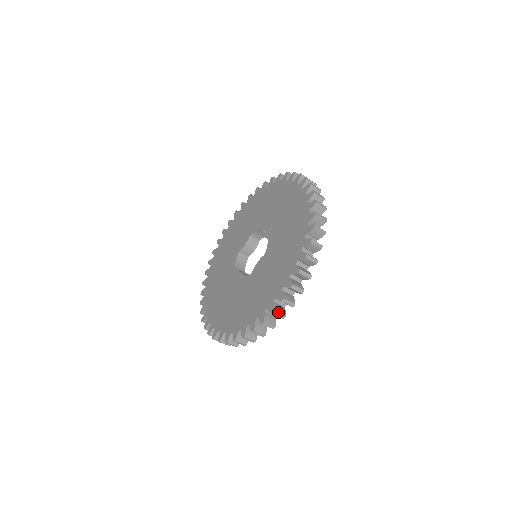
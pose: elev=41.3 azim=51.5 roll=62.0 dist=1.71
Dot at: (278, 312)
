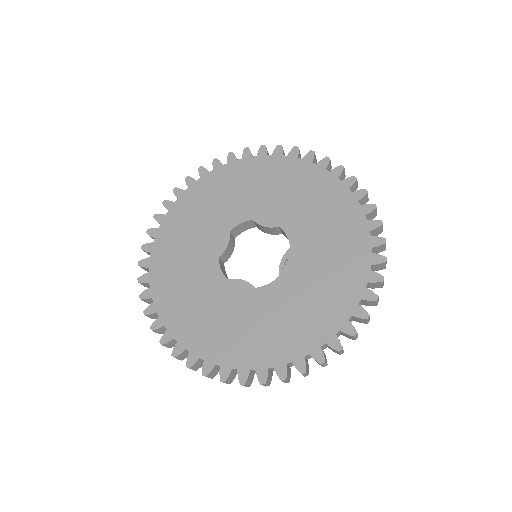
Dot at: (193, 369)
